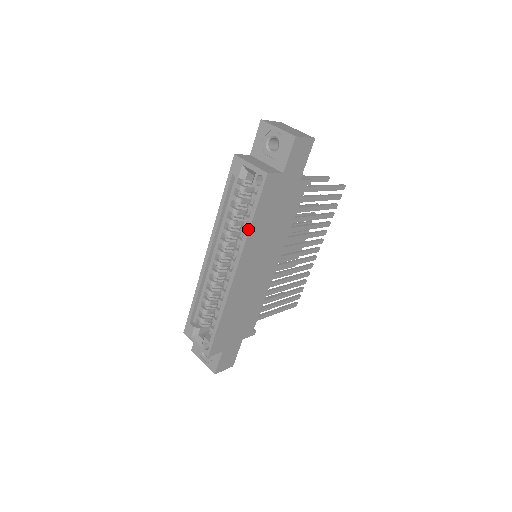
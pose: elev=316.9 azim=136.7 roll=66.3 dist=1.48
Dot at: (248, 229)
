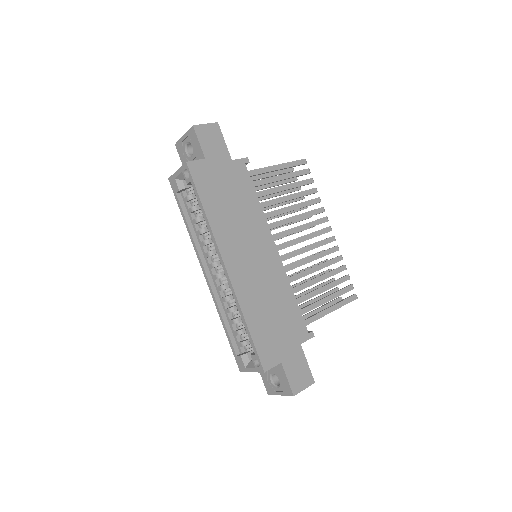
Dot at: (206, 218)
